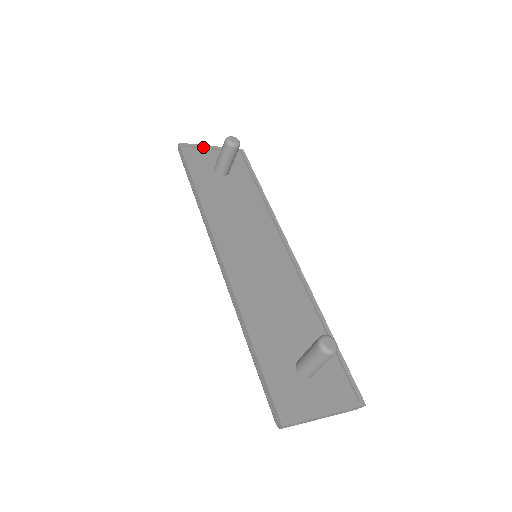
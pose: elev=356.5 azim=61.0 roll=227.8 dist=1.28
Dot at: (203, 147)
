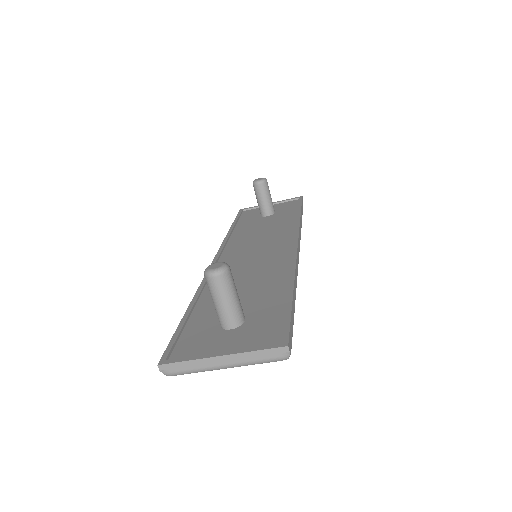
Dot at: occluded
